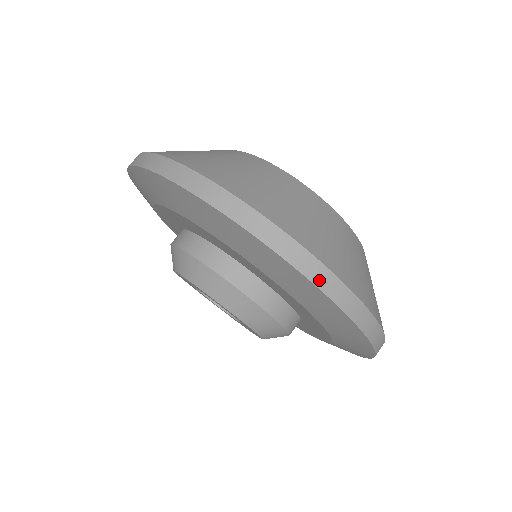
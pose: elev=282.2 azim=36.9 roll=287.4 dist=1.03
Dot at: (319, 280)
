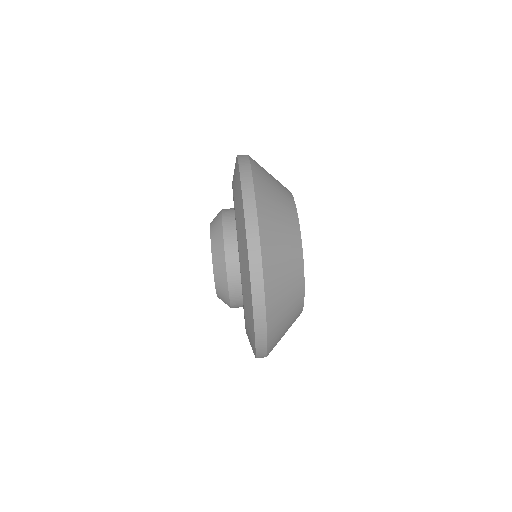
Dot at: (245, 187)
